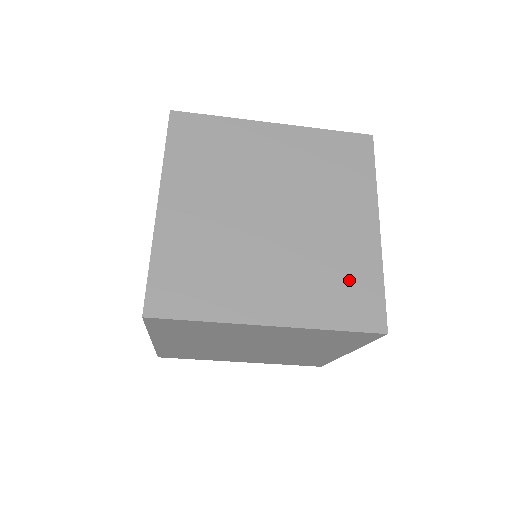
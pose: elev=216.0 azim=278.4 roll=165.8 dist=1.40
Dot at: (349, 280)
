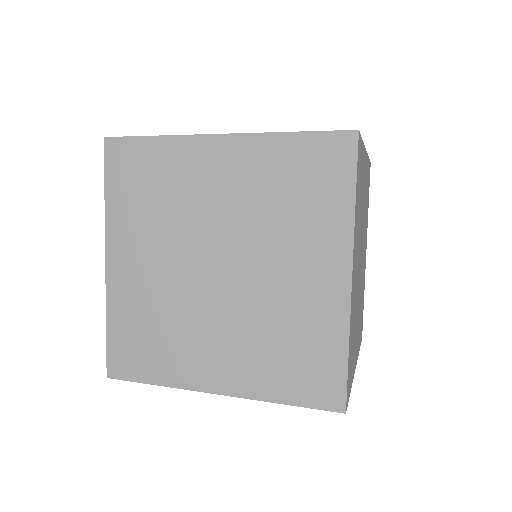
Dot at: (305, 349)
